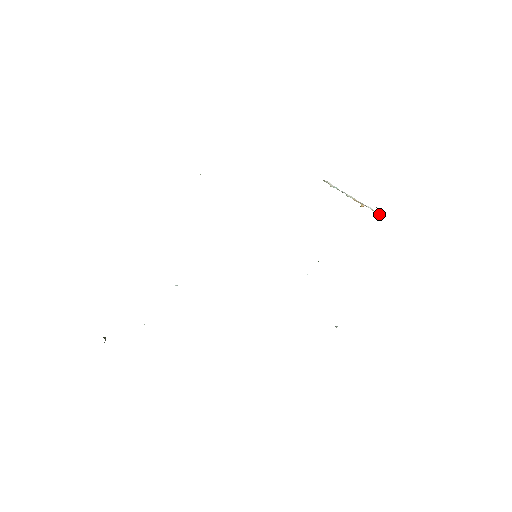
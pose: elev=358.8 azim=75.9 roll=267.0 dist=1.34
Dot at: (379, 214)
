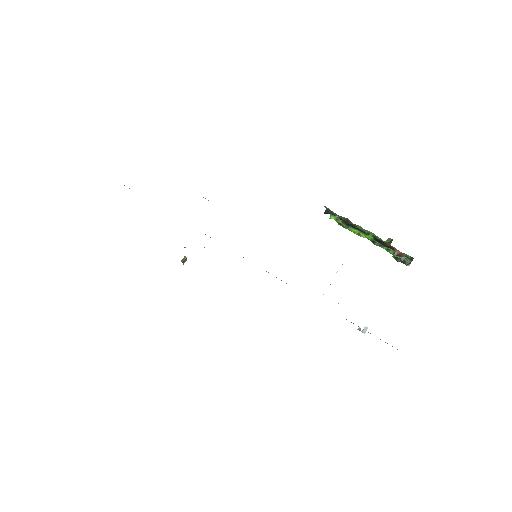
Dot at: occluded
